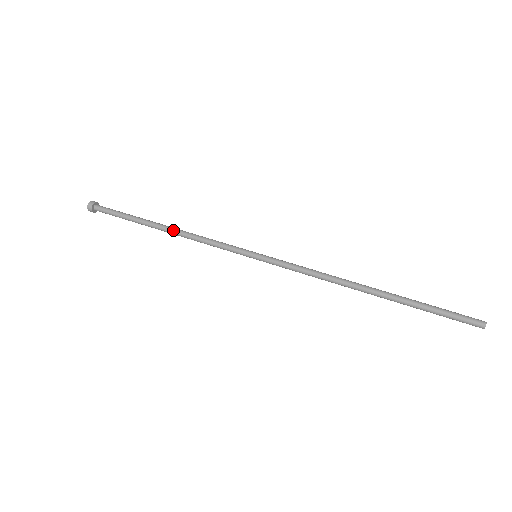
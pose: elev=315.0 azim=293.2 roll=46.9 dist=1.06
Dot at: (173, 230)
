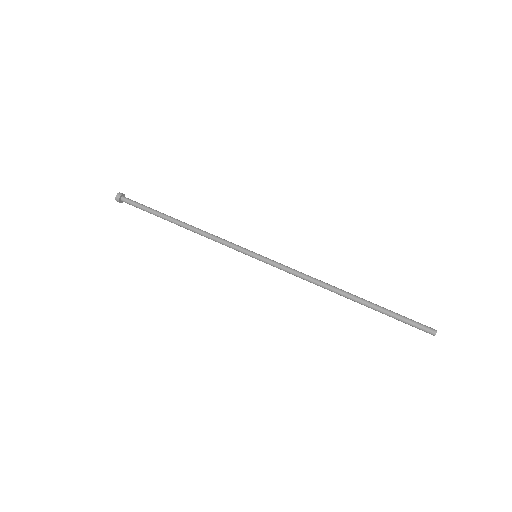
Dot at: (188, 225)
